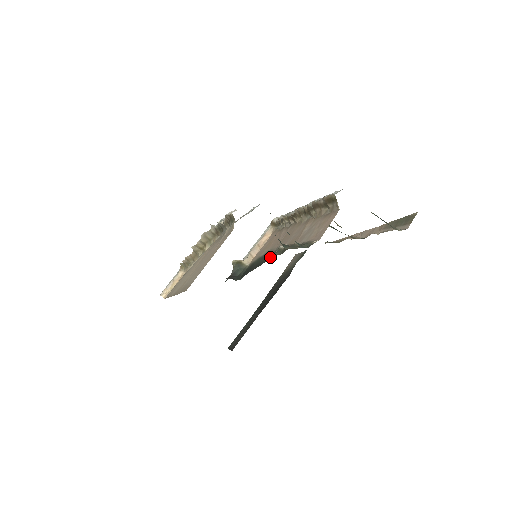
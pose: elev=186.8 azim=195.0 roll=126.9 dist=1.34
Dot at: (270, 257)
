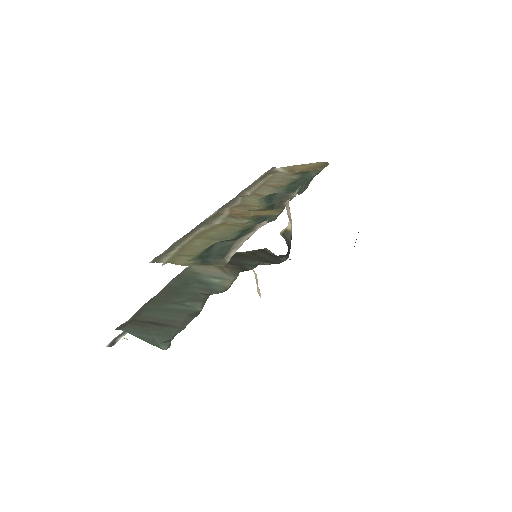
Dot at: occluded
